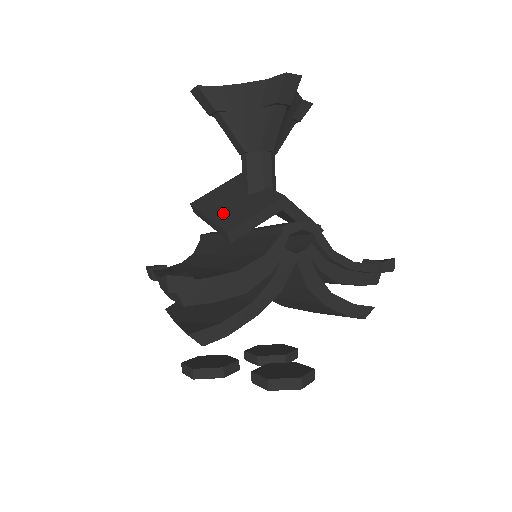
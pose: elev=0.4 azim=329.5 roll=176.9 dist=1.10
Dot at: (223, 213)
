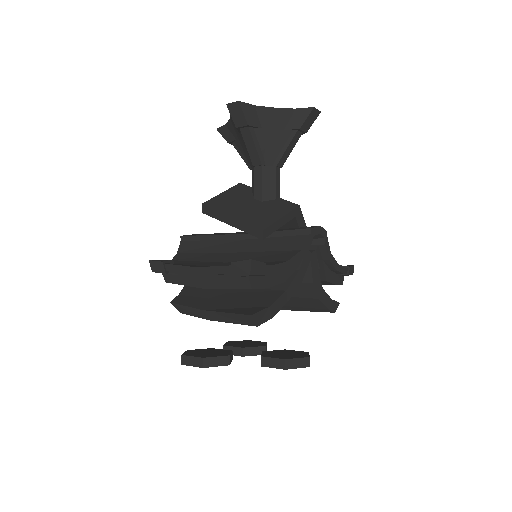
Dot at: (247, 214)
